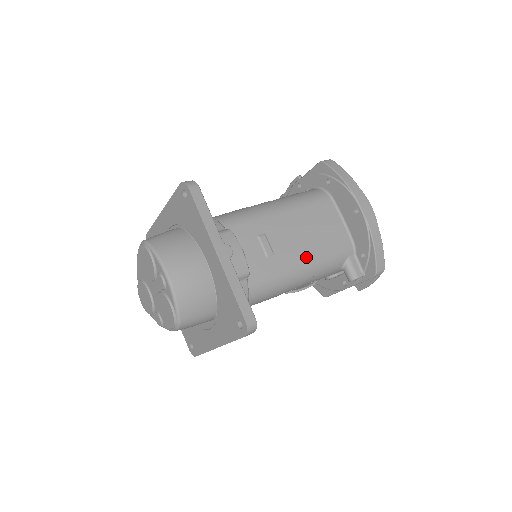
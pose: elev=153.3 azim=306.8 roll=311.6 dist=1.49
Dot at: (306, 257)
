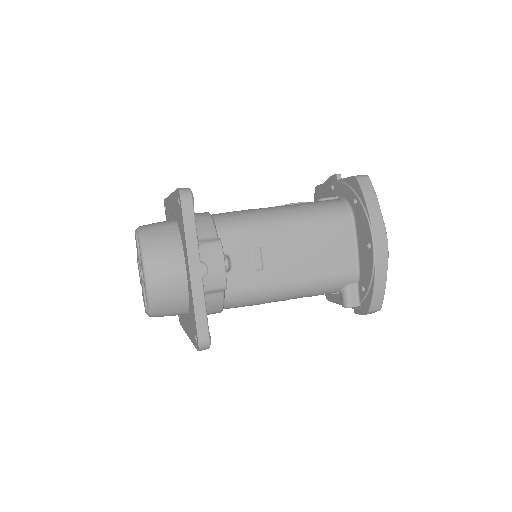
Dot at: (298, 278)
